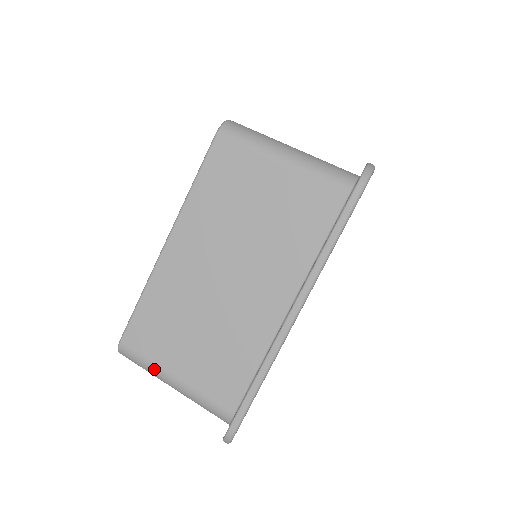
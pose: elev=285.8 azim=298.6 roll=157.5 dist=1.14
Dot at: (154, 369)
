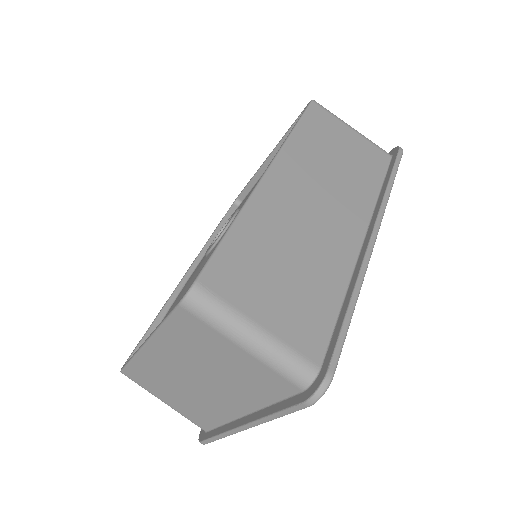
Dot at: (149, 392)
